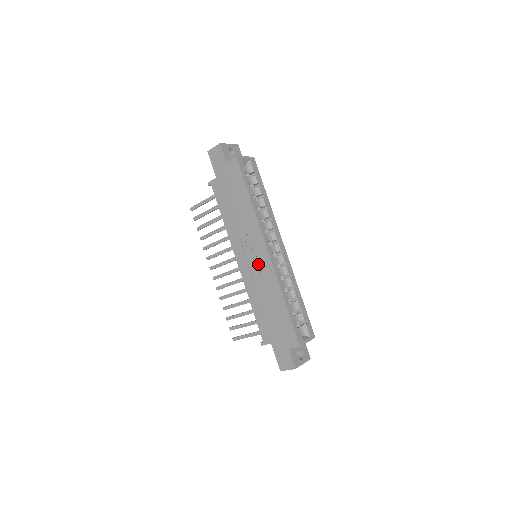
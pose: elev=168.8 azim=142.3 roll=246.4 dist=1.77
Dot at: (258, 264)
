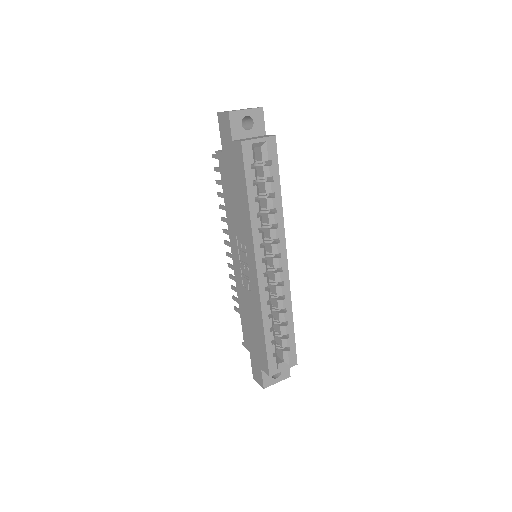
Dot at: (248, 275)
